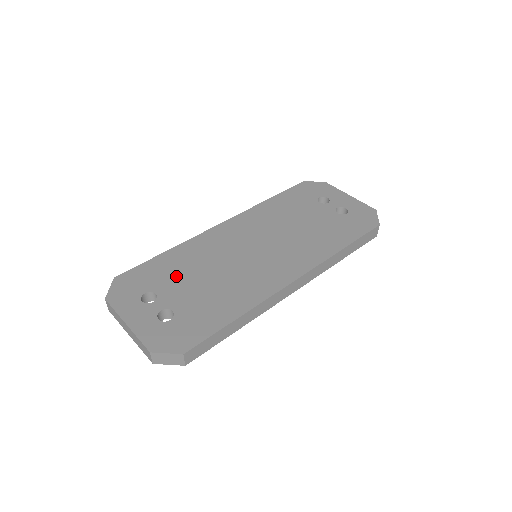
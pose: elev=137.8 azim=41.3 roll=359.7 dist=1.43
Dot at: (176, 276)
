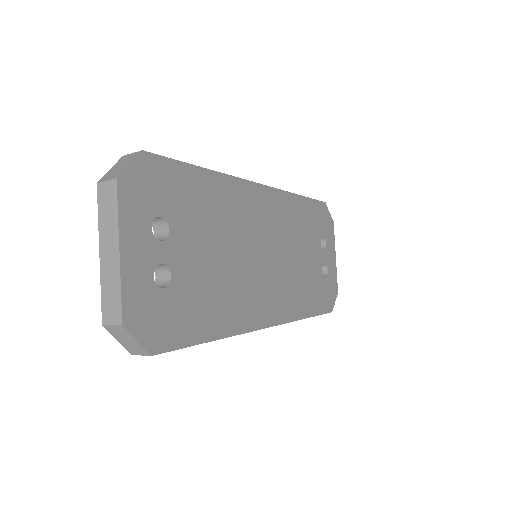
Dot at: (198, 221)
